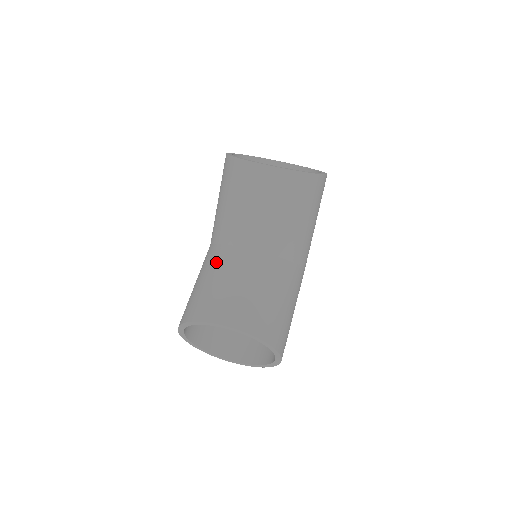
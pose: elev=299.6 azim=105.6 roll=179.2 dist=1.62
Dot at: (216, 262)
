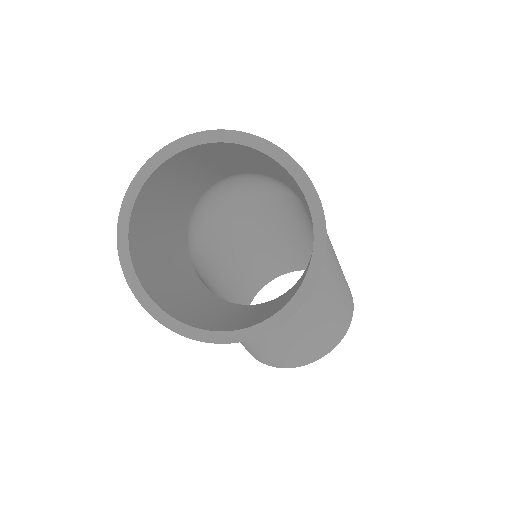
Dot at: occluded
